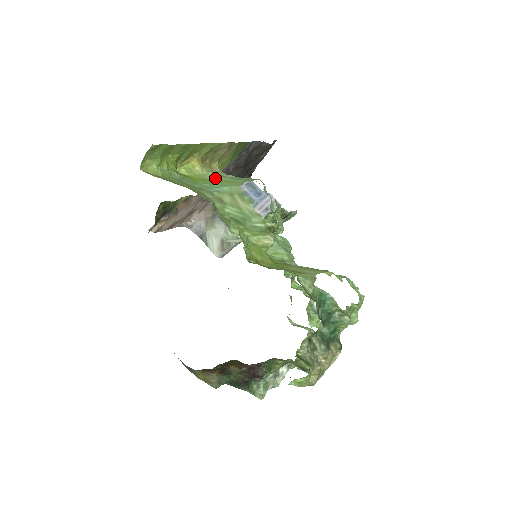
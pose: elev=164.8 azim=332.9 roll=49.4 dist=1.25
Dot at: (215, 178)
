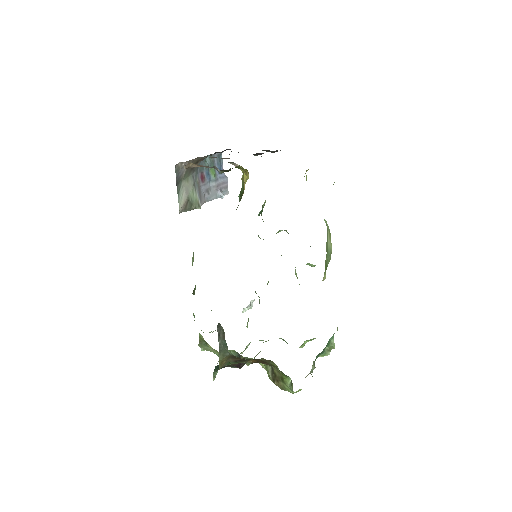
Dot at: occluded
